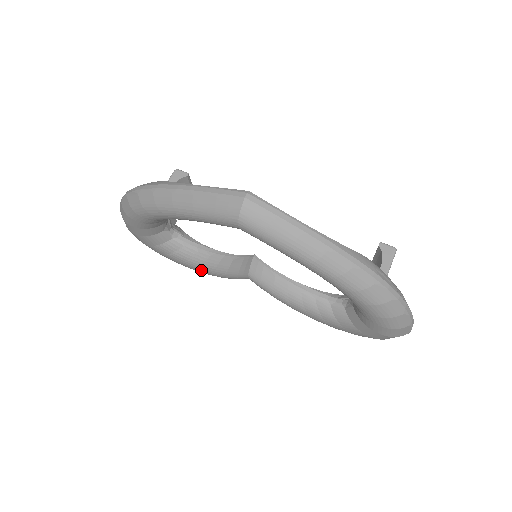
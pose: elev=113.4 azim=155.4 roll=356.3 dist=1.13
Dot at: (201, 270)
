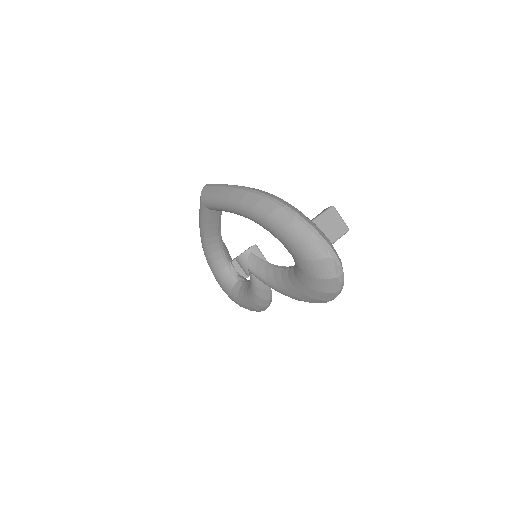
Dot at: (249, 299)
